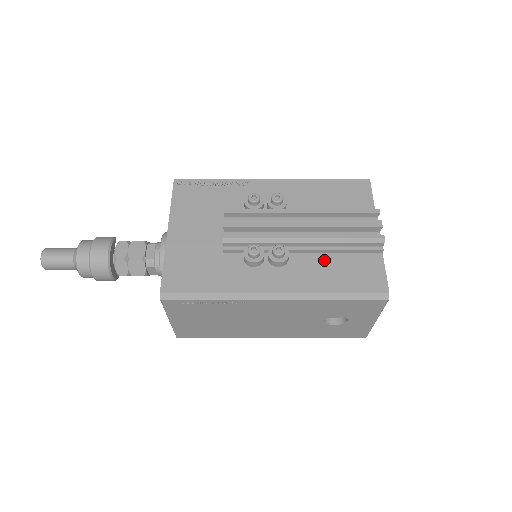
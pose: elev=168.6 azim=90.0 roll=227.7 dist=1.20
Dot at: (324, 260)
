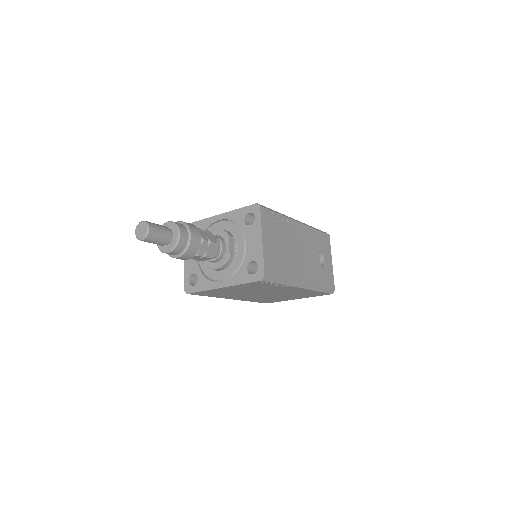
Dot at: occluded
